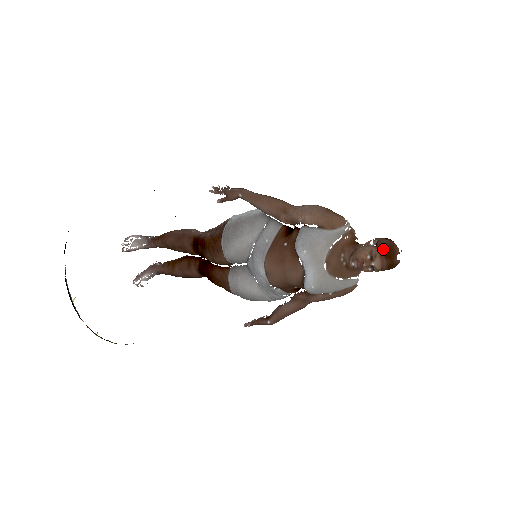
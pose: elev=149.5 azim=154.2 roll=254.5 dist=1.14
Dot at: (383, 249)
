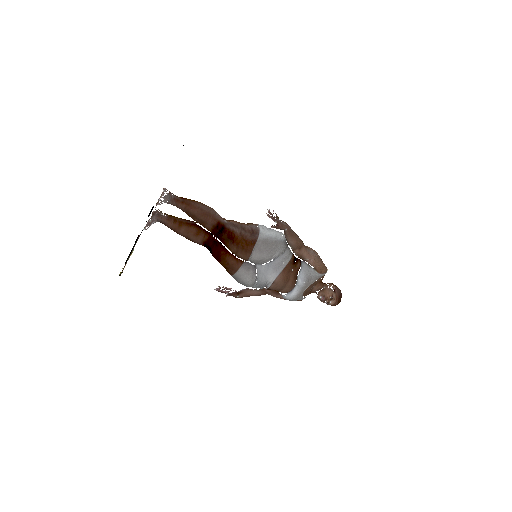
Dot at: (339, 296)
